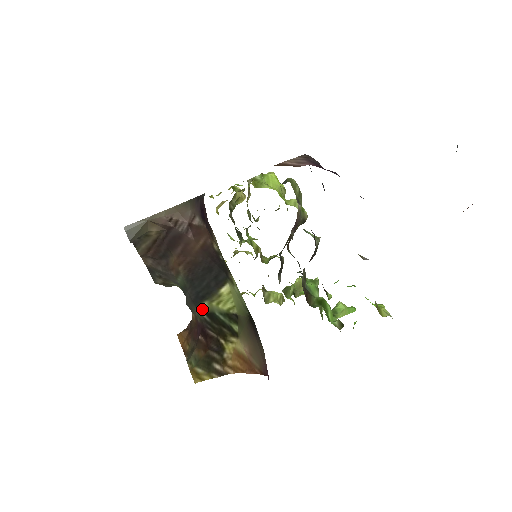
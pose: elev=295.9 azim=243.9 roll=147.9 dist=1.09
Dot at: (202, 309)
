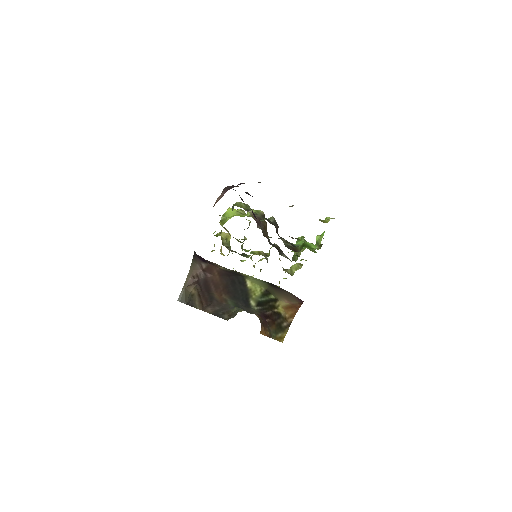
Dot at: (253, 306)
